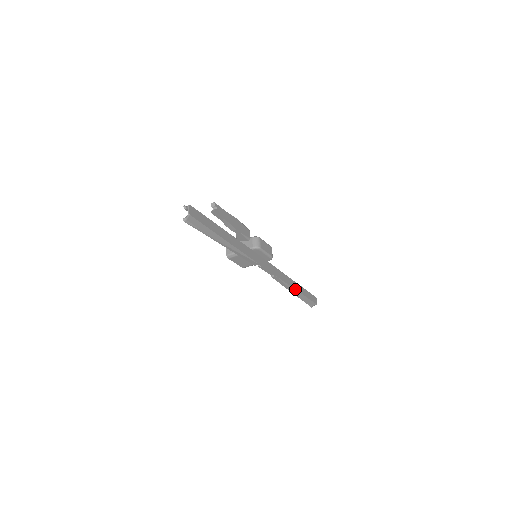
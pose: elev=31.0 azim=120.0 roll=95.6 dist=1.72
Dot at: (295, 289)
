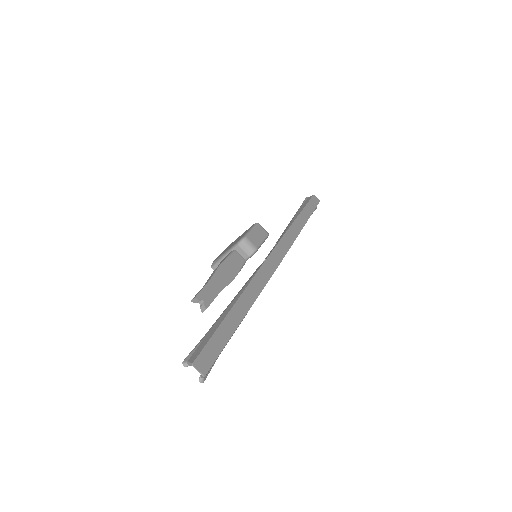
Dot at: (303, 226)
